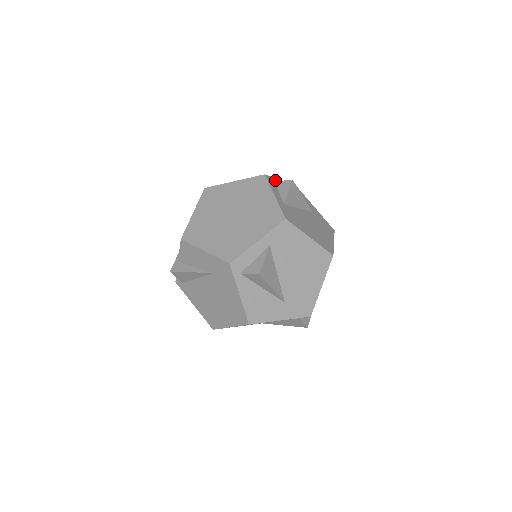
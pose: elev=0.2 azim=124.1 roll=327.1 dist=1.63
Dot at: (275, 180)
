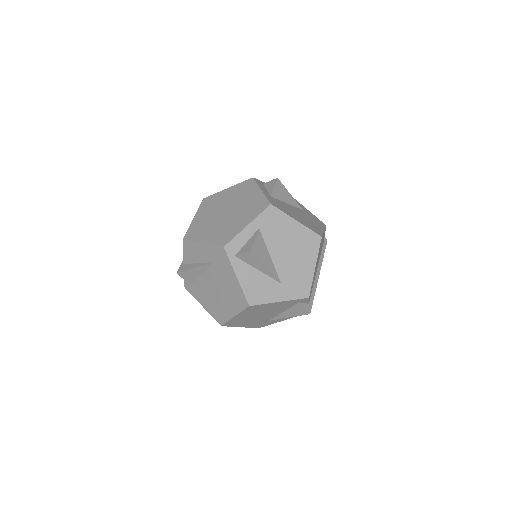
Dot at: occluded
